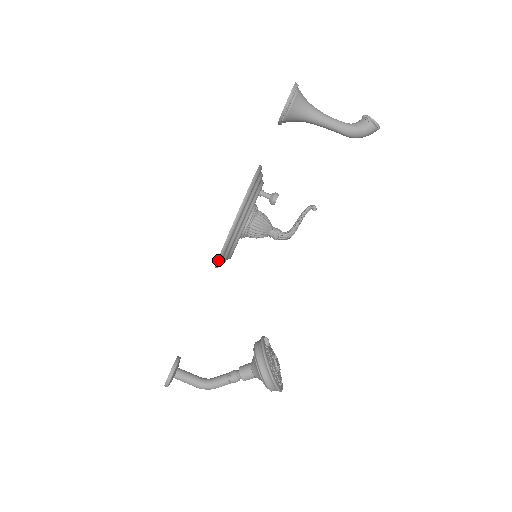
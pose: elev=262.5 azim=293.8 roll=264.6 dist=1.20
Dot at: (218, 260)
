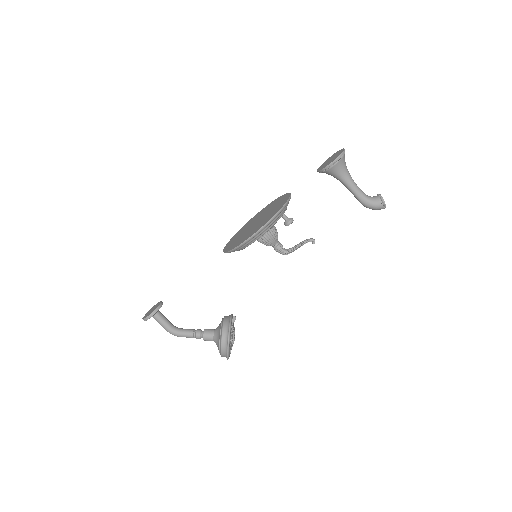
Dot at: (231, 250)
